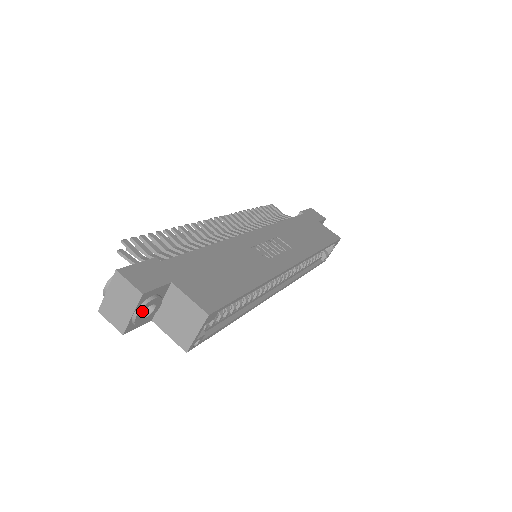
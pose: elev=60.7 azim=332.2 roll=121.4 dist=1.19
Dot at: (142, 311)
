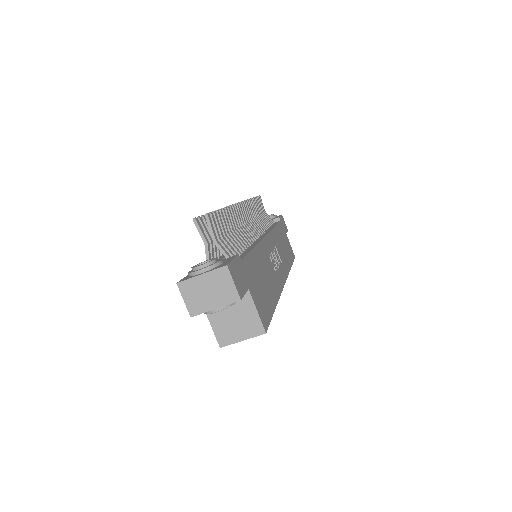
Dot at: (223, 308)
